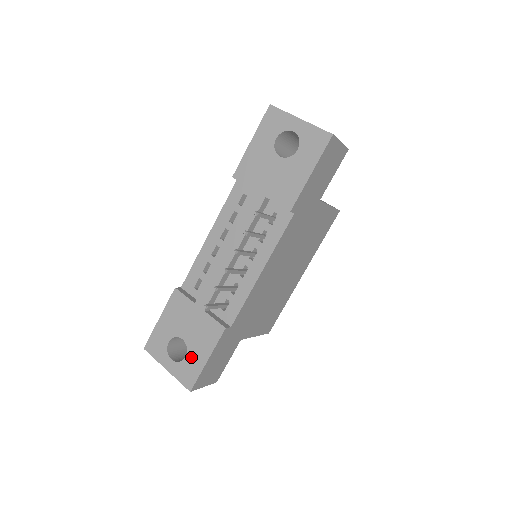
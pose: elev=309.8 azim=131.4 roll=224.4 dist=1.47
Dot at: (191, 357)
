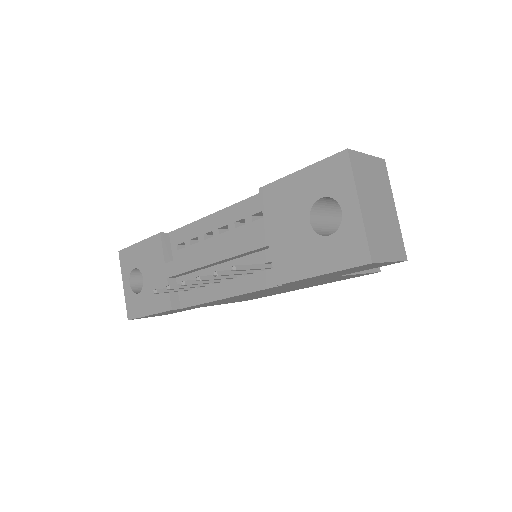
Dot at: (141, 299)
